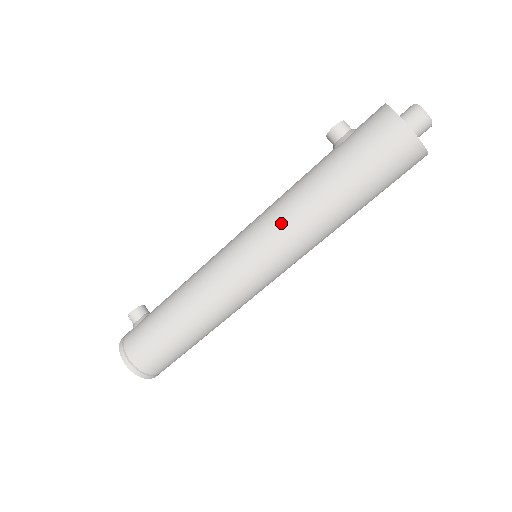
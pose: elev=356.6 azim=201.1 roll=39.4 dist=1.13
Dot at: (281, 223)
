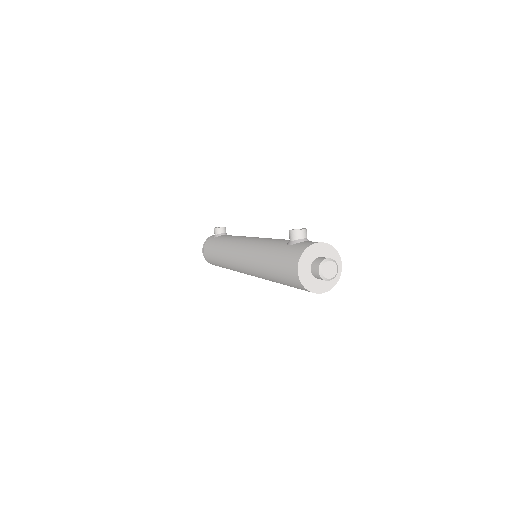
Dot at: (251, 260)
